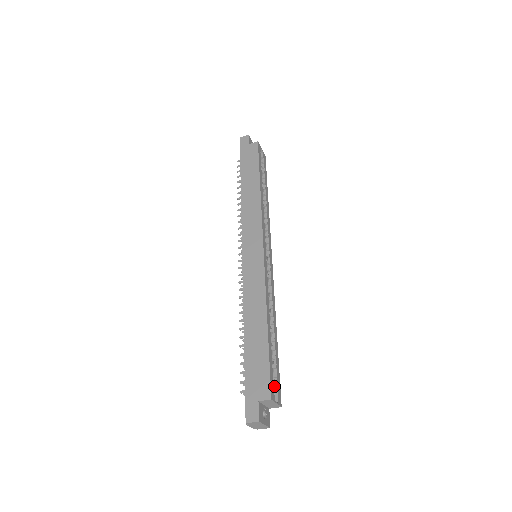
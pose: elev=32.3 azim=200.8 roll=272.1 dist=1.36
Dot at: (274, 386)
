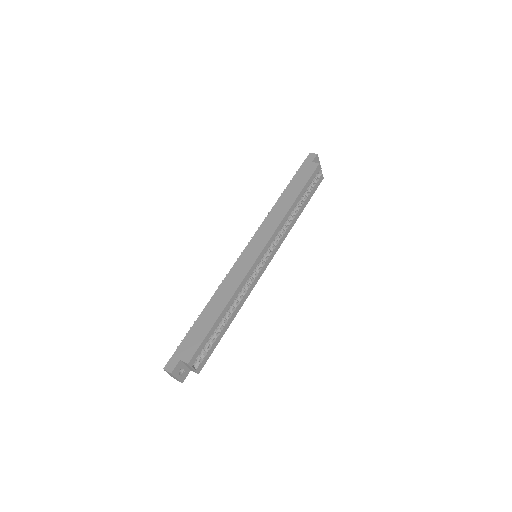
Dot at: (201, 357)
